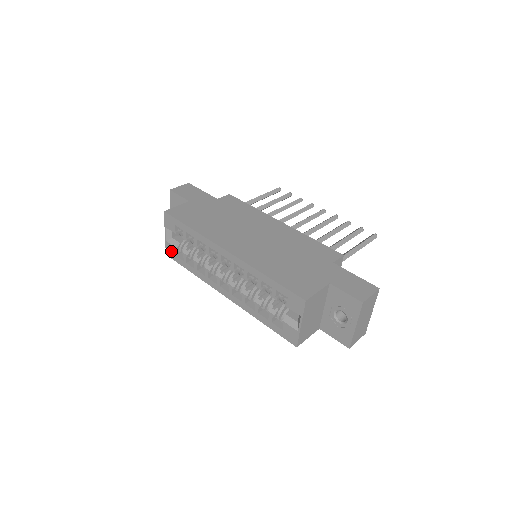
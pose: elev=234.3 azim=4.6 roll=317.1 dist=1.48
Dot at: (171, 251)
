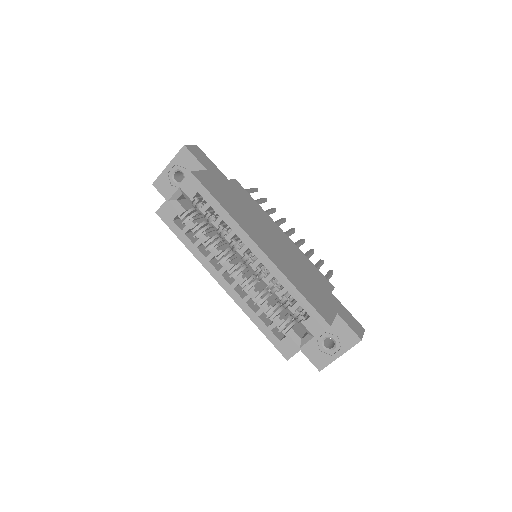
Dot at: (168, 213)
